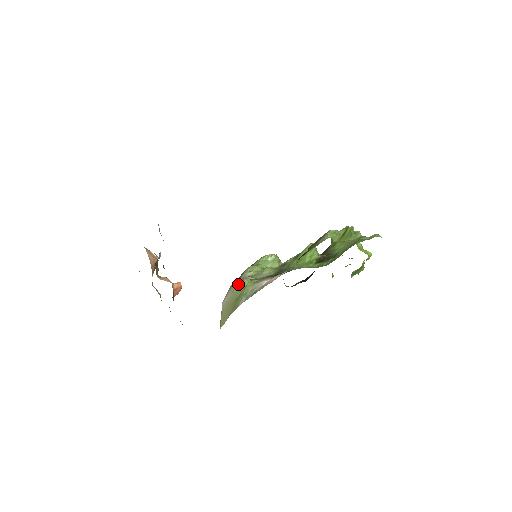
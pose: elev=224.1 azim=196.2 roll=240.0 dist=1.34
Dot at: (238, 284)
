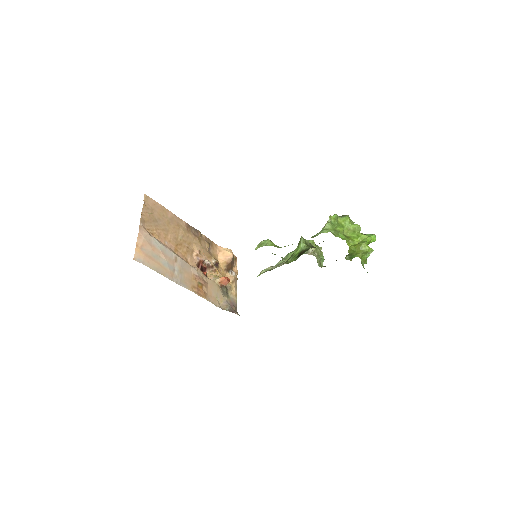
Dot at: occluded
